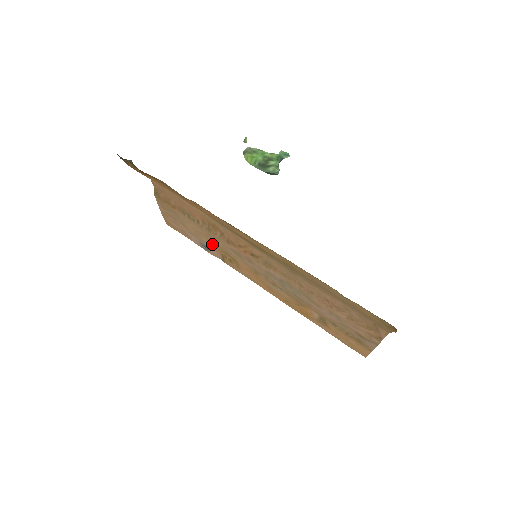
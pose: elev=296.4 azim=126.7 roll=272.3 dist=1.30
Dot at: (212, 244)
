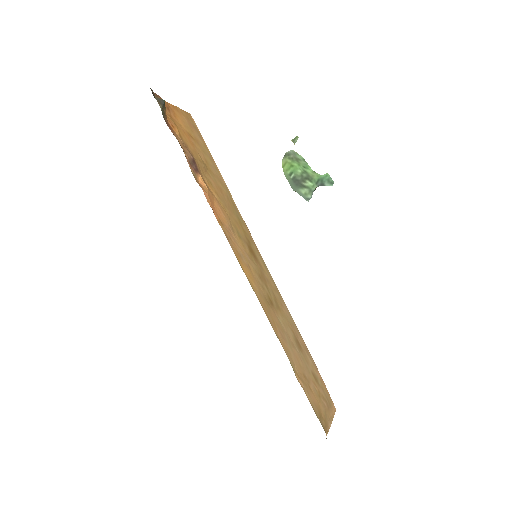
Dot at: occluded
